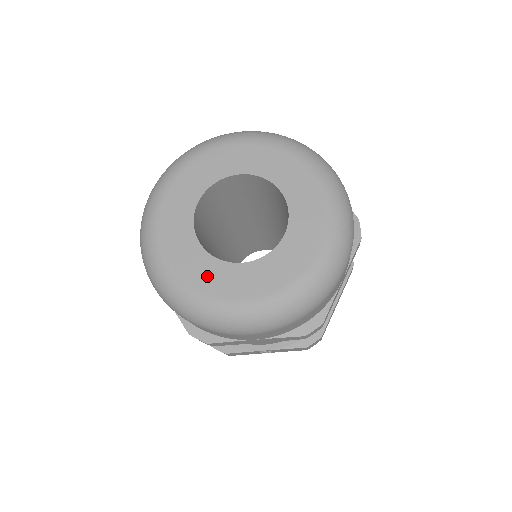
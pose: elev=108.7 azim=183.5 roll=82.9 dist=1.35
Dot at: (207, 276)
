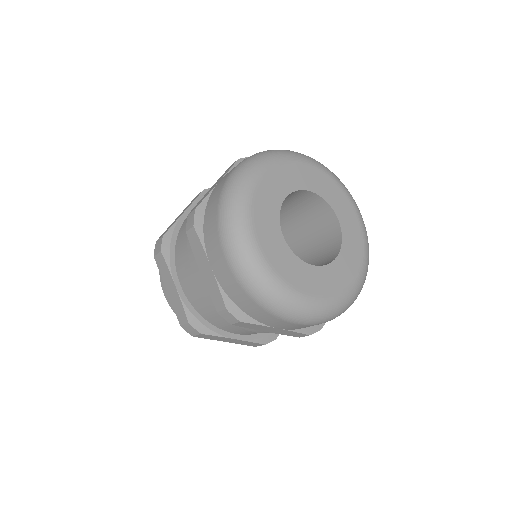
Dot at: (333, 280)
